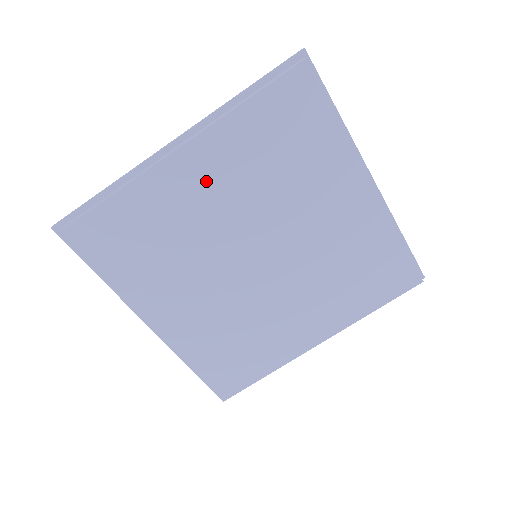
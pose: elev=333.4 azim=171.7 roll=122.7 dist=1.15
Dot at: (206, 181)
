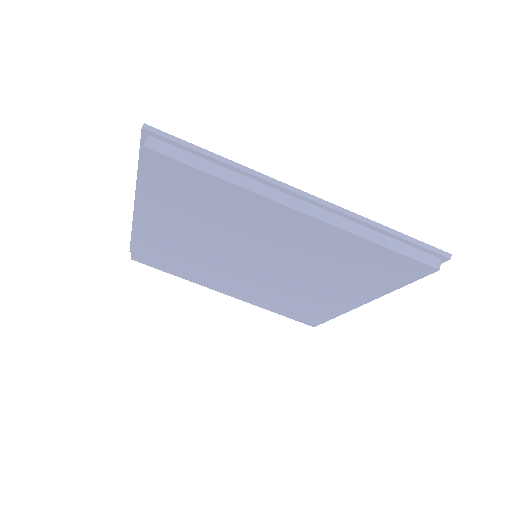
Dot at: (290, 232)
